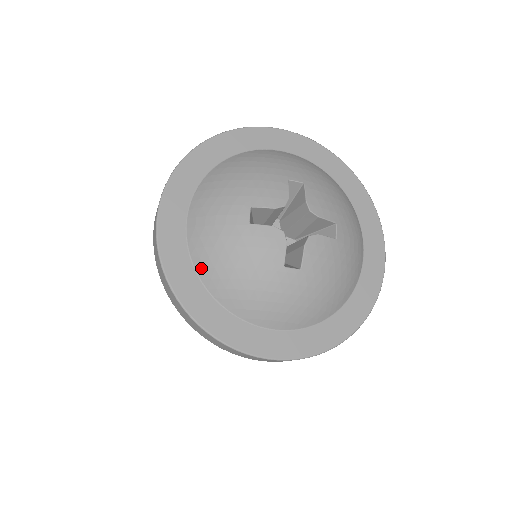
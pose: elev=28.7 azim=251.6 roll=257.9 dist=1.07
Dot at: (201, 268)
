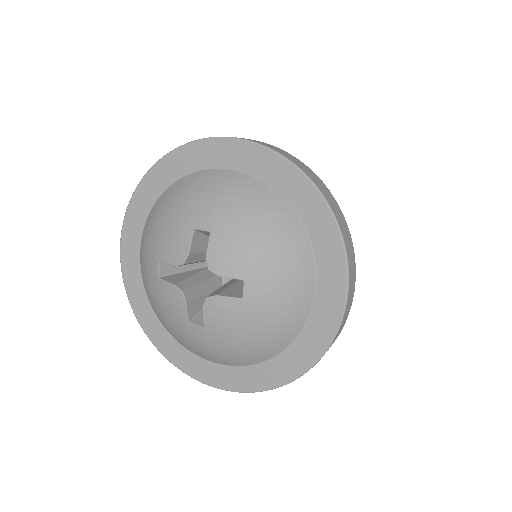
Dot at: (149, 301)
